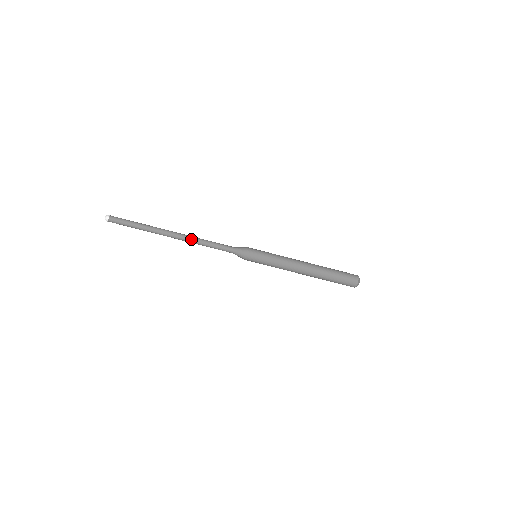
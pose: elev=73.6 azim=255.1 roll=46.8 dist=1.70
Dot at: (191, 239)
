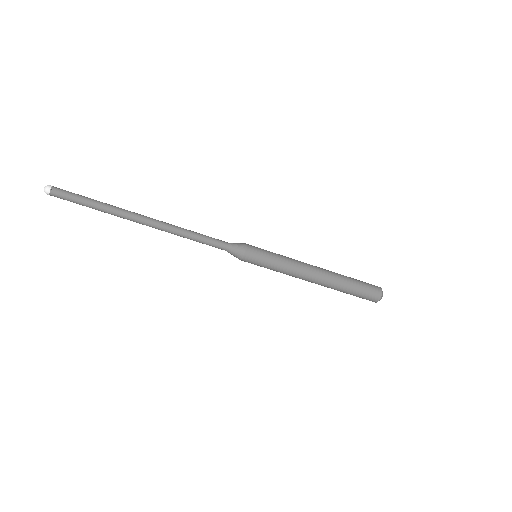
Dot at: (170, 228)
